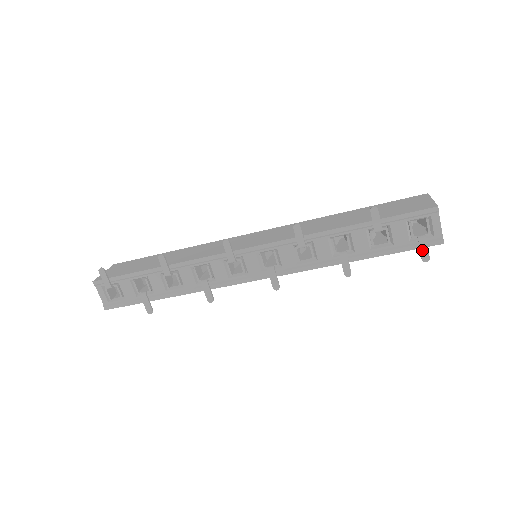
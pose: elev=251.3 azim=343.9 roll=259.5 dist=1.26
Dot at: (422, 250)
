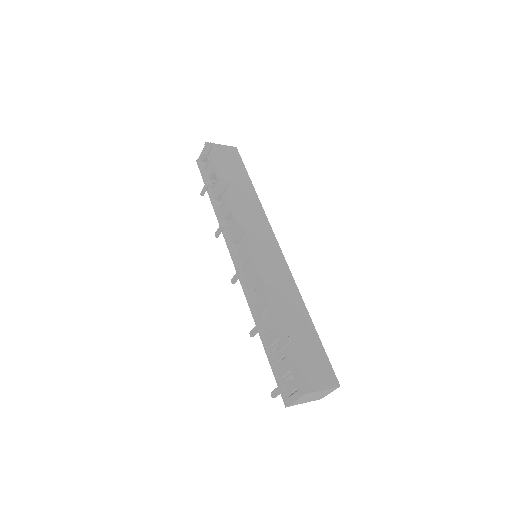
Dot at: (276, 390)
